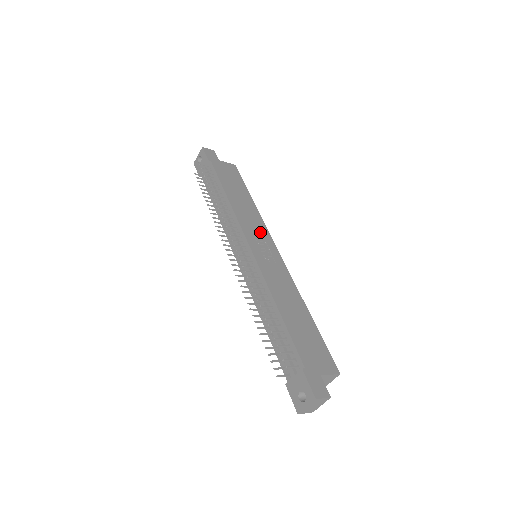
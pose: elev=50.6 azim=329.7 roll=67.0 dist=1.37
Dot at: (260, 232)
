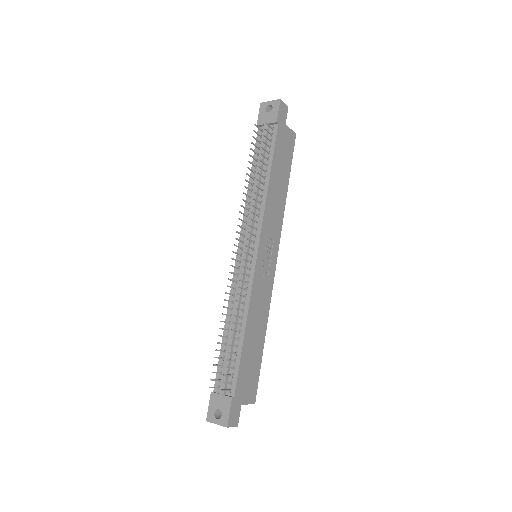
Dot at: (274, 235)
